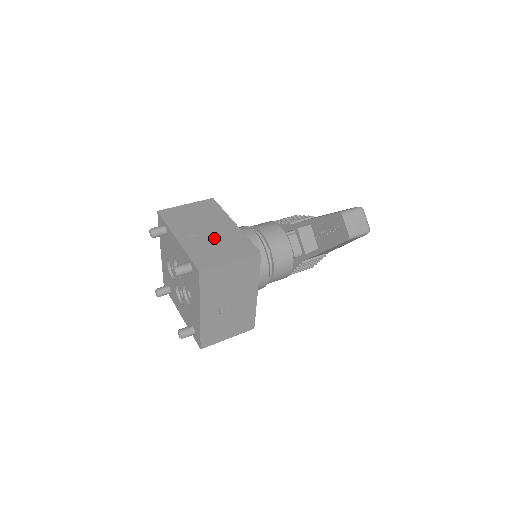
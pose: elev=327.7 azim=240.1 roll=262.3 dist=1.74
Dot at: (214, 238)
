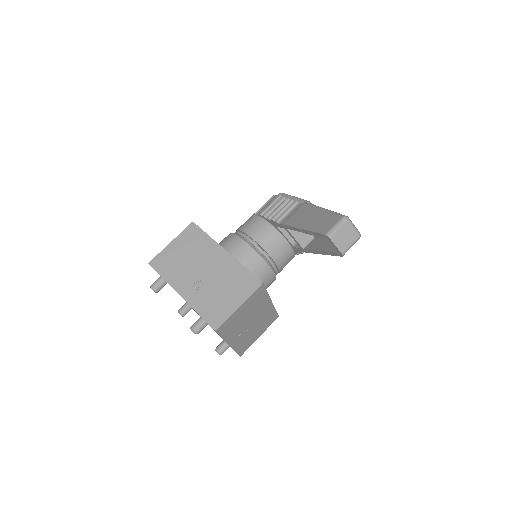
Dot at: (213, 281)
